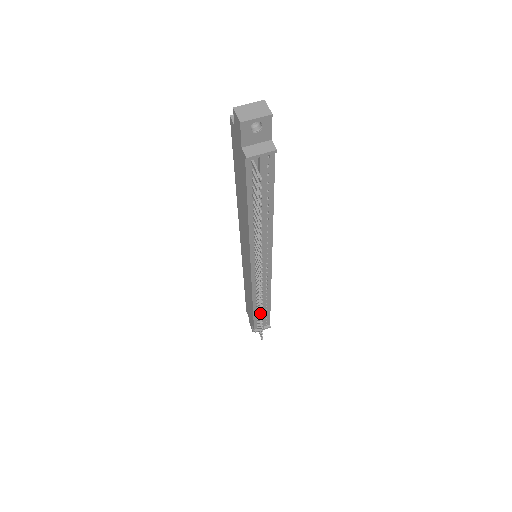
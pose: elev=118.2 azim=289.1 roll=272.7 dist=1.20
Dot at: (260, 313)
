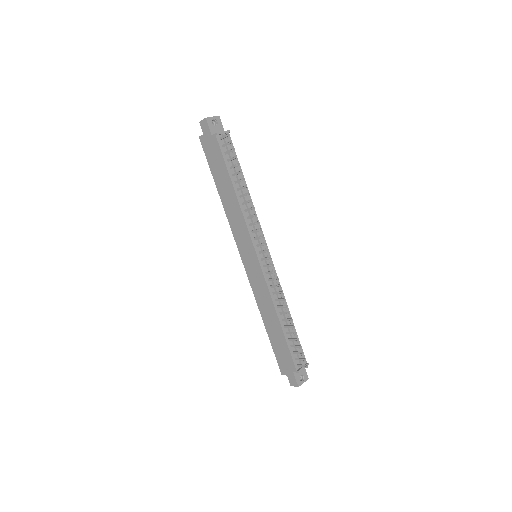
Dot at: (286, 312)
